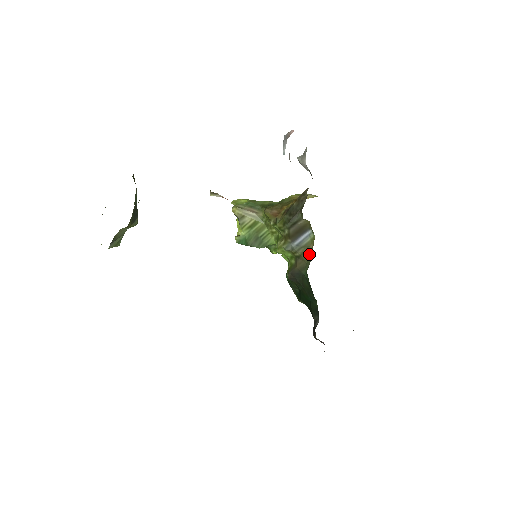
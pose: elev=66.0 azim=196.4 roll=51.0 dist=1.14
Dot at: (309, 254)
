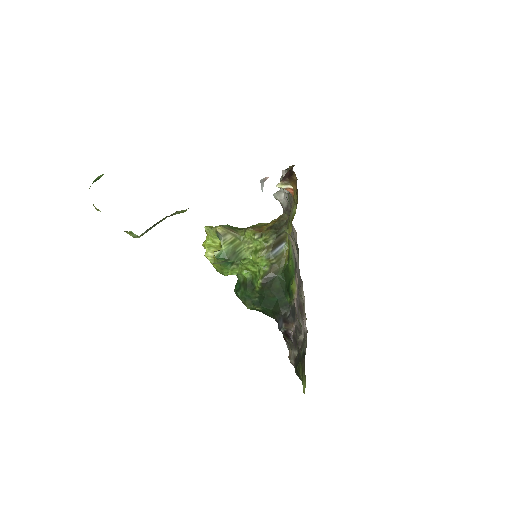
Dot at: (282, 261)
